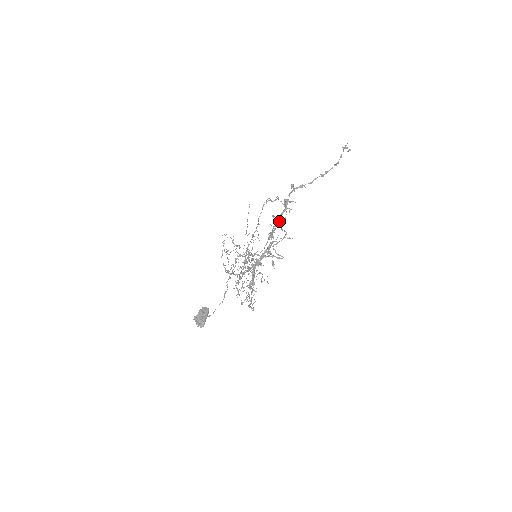
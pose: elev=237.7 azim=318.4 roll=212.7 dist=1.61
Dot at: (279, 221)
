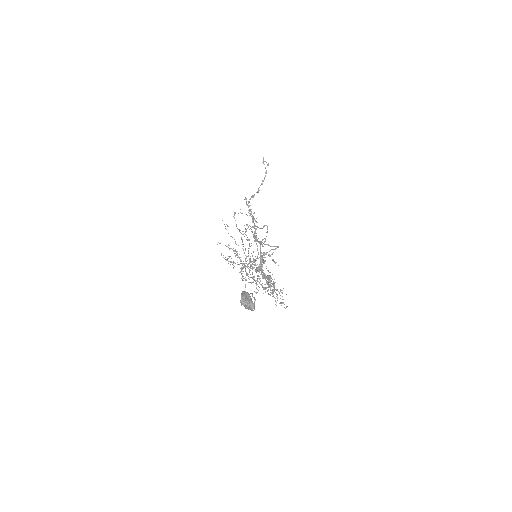
Dot at: occluded
